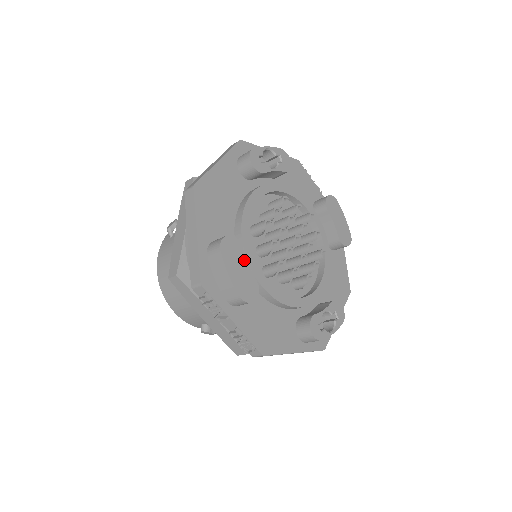
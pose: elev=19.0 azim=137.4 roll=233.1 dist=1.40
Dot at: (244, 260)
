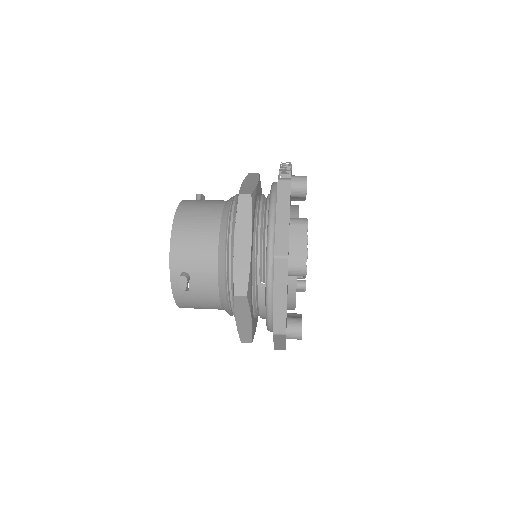
Dot at: occluded
